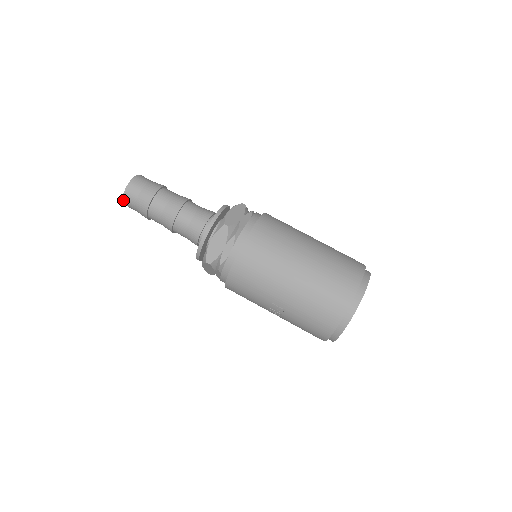
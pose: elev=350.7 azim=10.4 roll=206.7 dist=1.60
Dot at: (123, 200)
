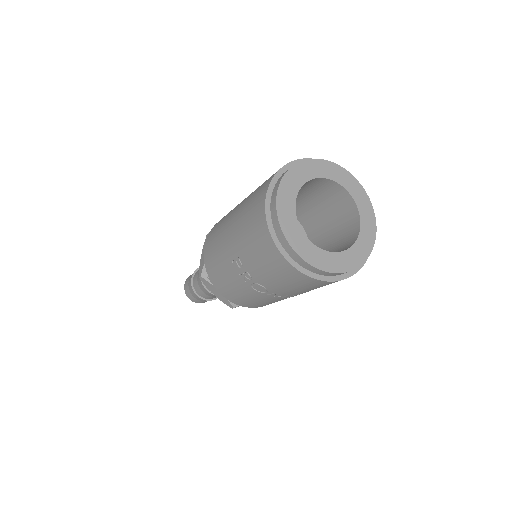
Dot at: (186, 294)
